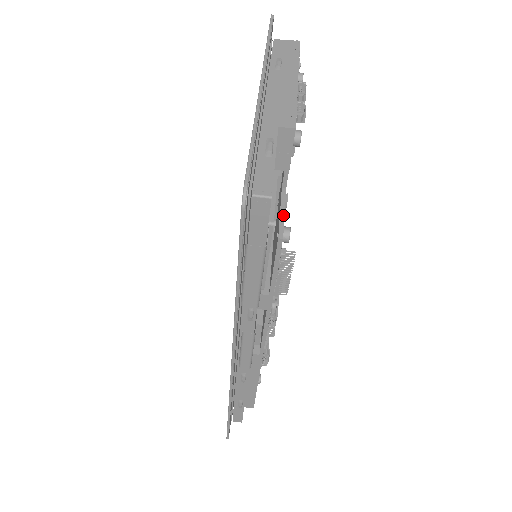
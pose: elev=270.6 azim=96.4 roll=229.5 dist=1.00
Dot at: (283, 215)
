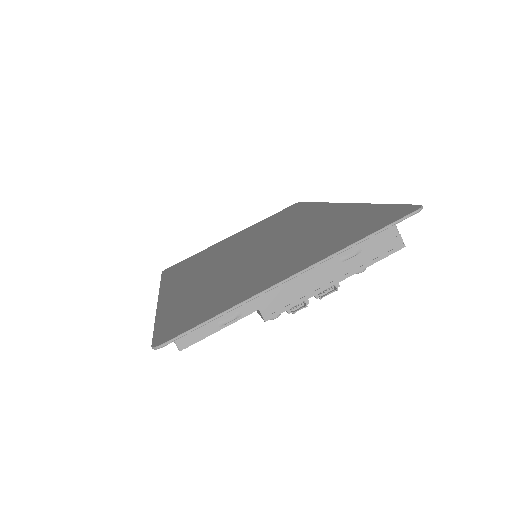
Dot at: occluded
